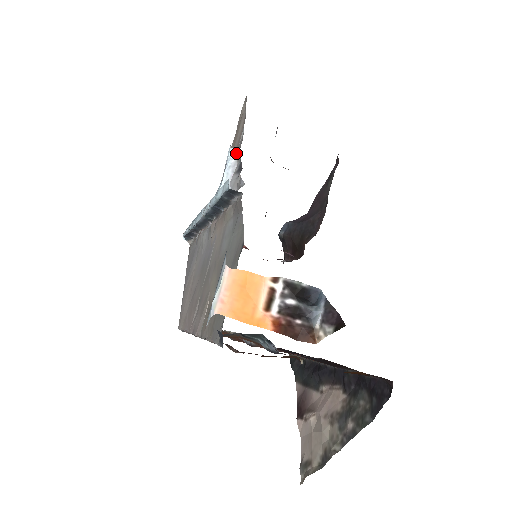
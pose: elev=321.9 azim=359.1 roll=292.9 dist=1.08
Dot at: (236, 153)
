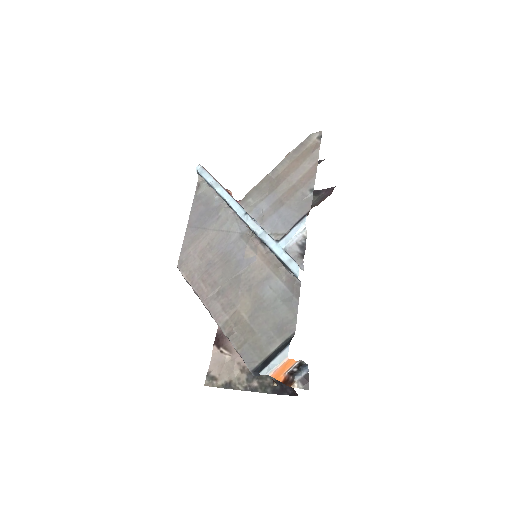
Dot at: (305, 230)
